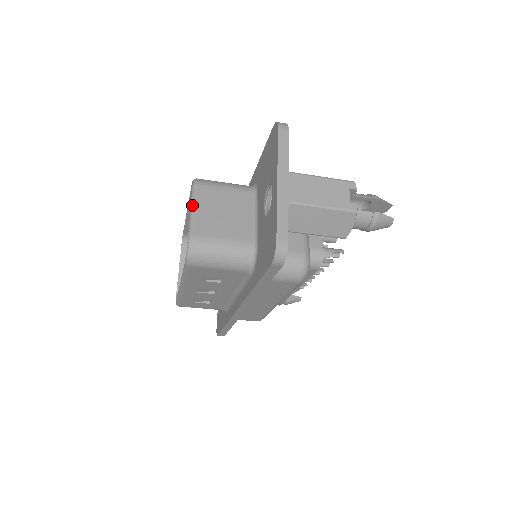
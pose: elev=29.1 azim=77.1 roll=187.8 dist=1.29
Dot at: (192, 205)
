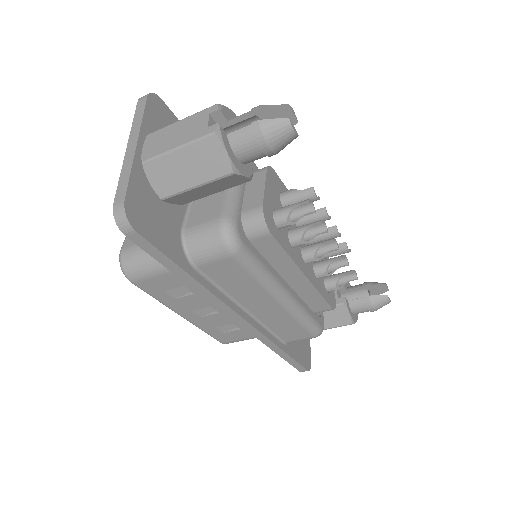
Dot at: occluded
